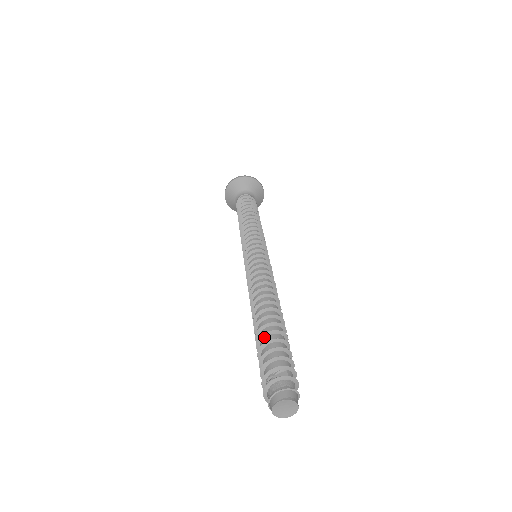
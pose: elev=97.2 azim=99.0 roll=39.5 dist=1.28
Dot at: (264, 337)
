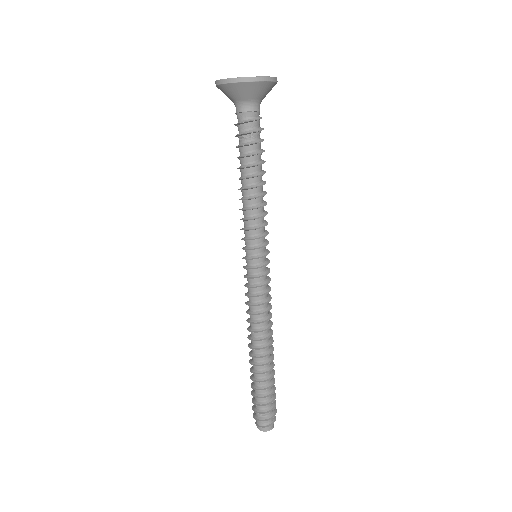
Dot at: (257, 381)
